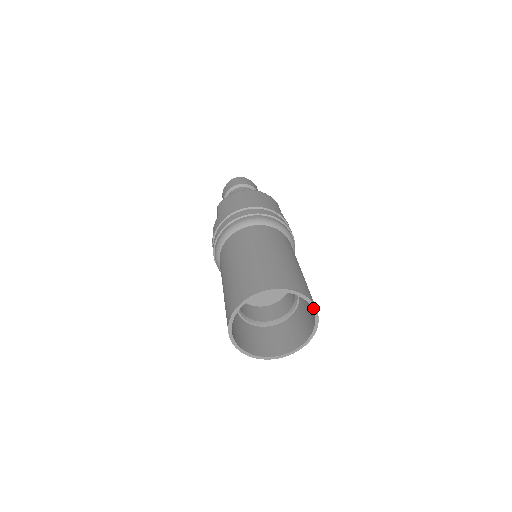
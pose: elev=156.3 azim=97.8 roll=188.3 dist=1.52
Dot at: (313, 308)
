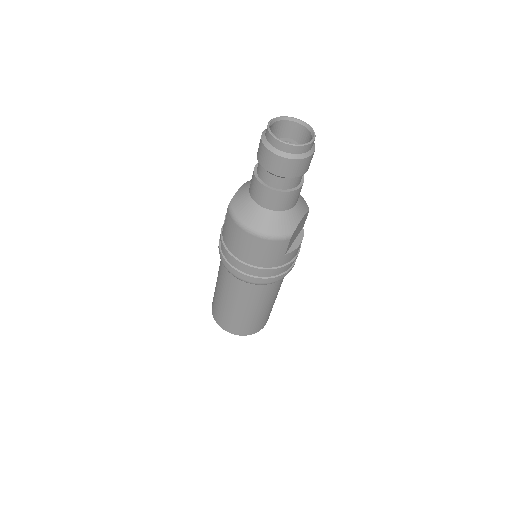
Dot at: (256, 331)
